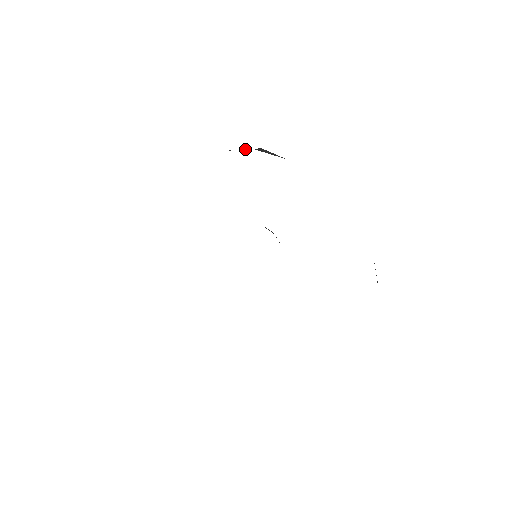
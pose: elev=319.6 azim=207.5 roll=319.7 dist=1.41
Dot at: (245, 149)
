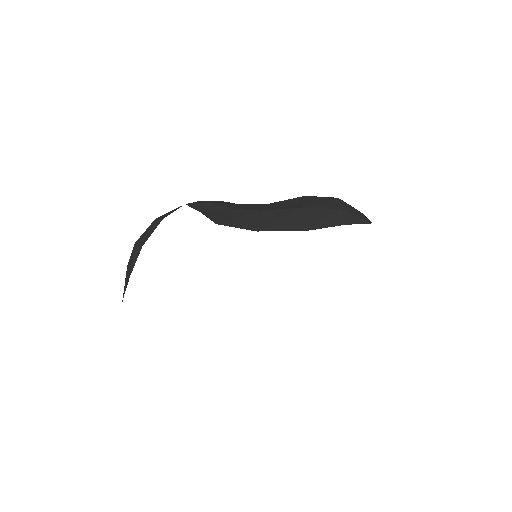
Dot at: (329, 221)
